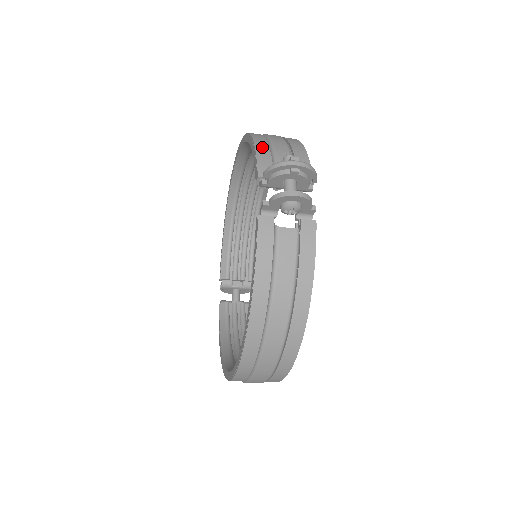
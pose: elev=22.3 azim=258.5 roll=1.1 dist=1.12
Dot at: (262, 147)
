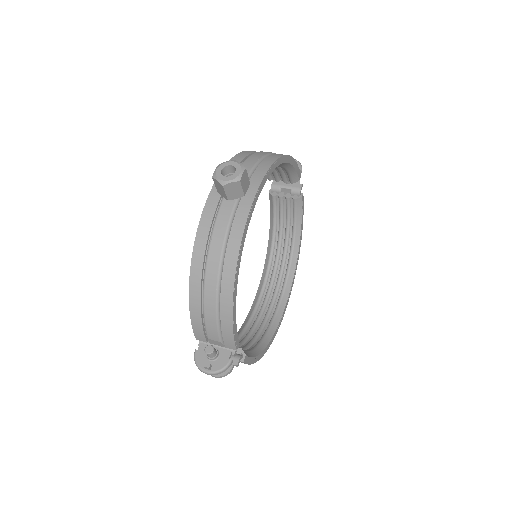
Dot at: (195, 315)
